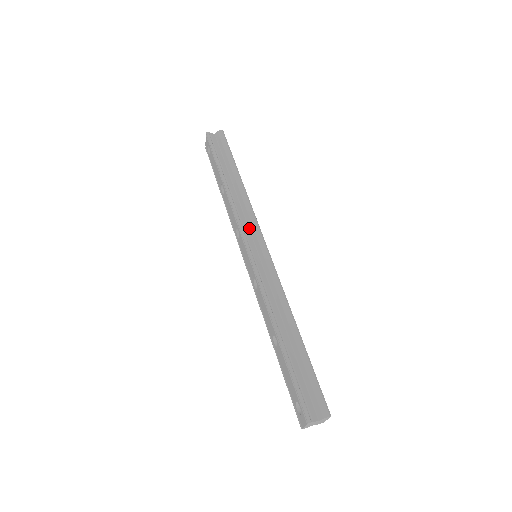
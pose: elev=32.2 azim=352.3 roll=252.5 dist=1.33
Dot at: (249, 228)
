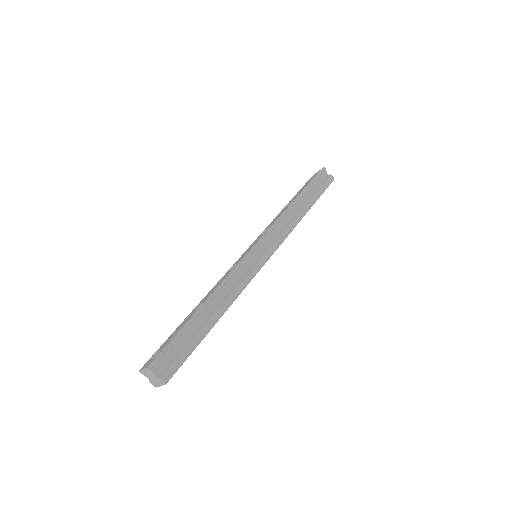
Dot at: (274, 237)
